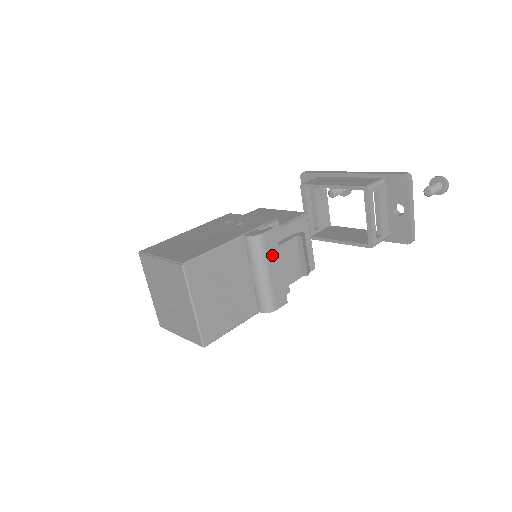
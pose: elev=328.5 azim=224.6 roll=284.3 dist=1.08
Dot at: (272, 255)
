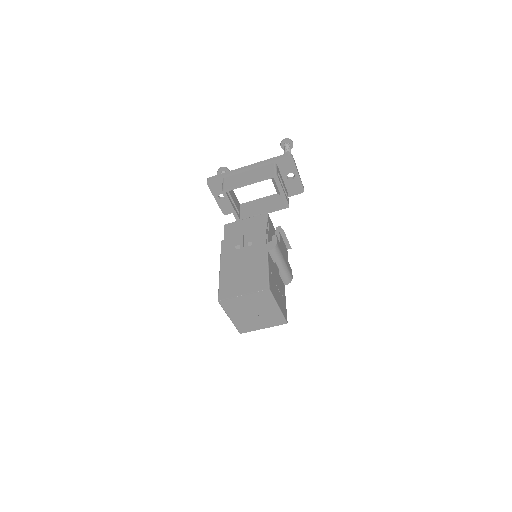
Dot at: (281, 251)
